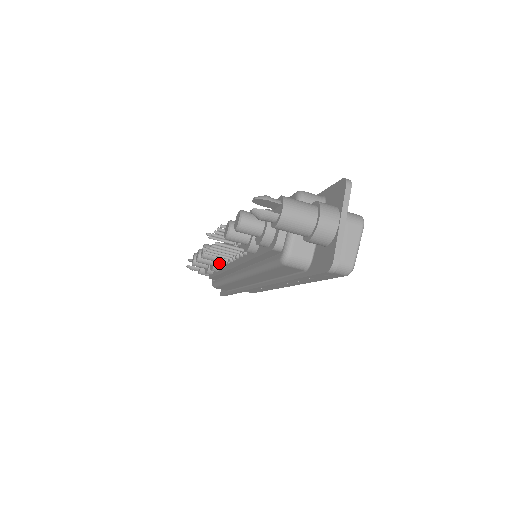
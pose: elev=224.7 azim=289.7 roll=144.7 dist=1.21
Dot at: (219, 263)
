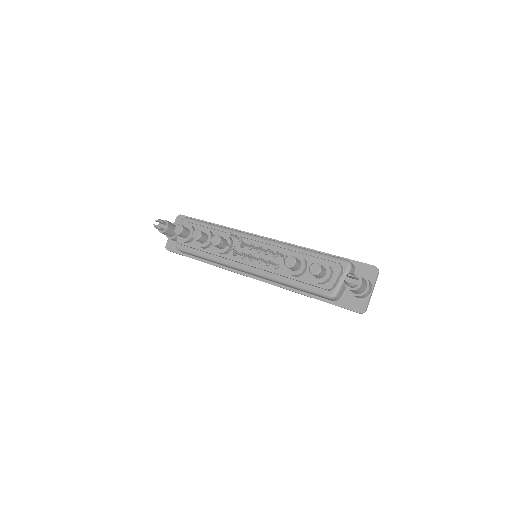
Dot at: (225, 252)
